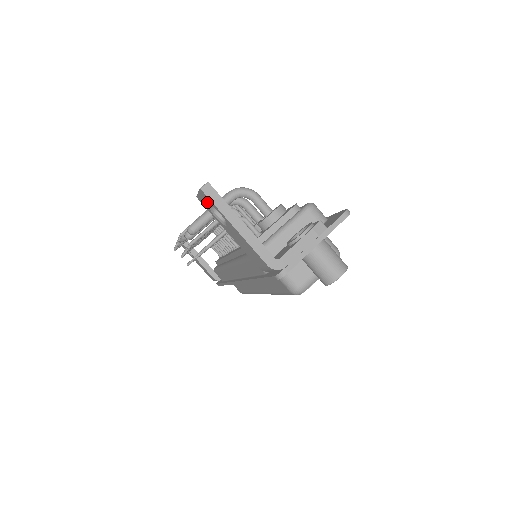
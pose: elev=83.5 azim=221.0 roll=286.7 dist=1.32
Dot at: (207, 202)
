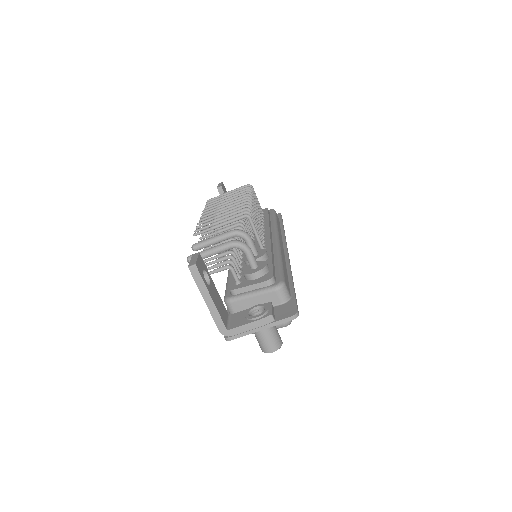
Dot at: occluded
